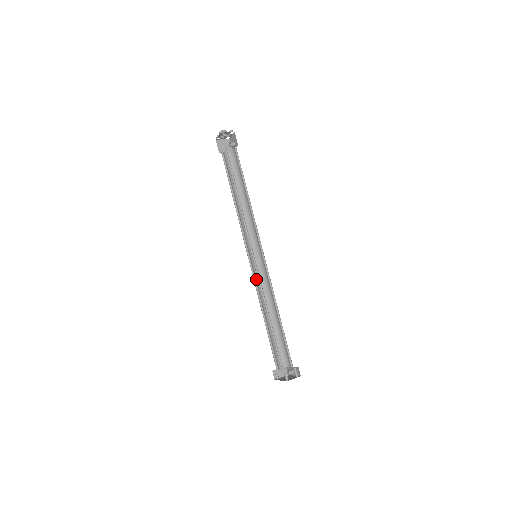
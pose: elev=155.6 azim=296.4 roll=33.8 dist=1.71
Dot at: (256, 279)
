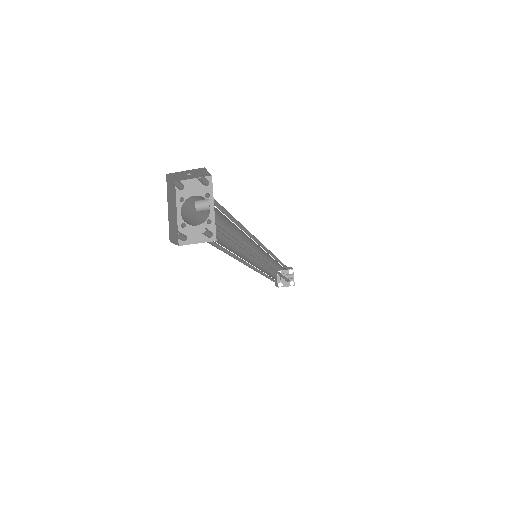
Dot at: (242, 259)
